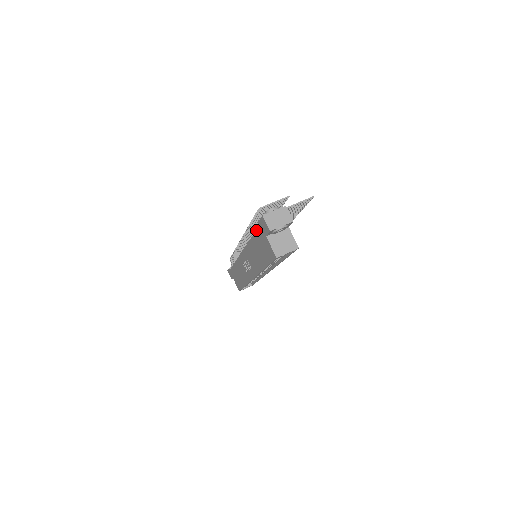
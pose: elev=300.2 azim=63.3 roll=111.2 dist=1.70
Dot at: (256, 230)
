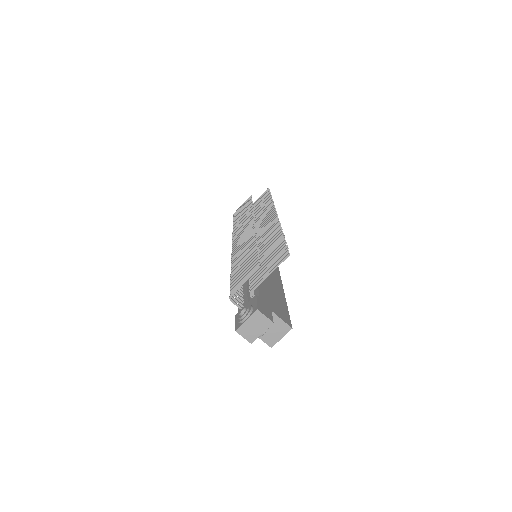
Dot at: (238, 308)
